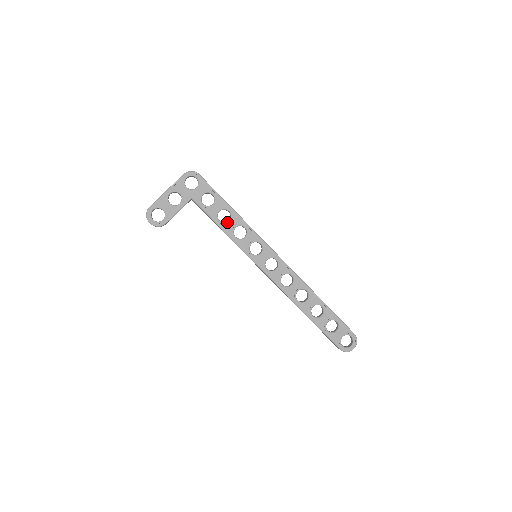
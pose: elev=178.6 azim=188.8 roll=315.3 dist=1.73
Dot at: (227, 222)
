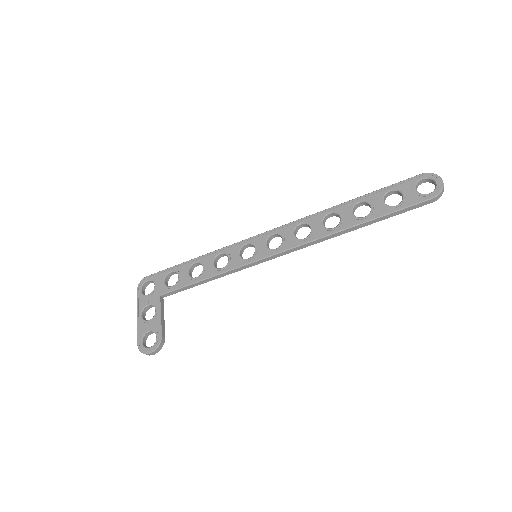
Dot at: (203, 270)
